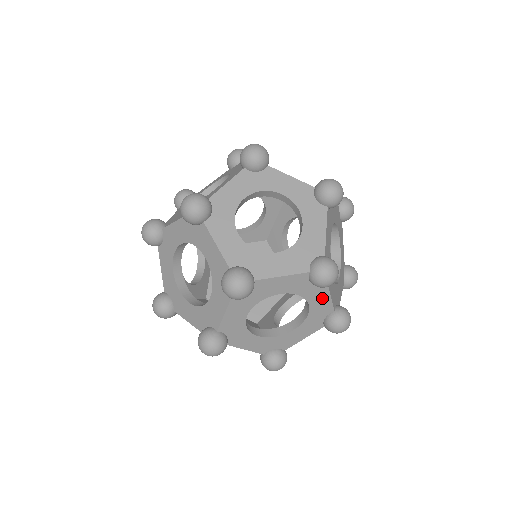
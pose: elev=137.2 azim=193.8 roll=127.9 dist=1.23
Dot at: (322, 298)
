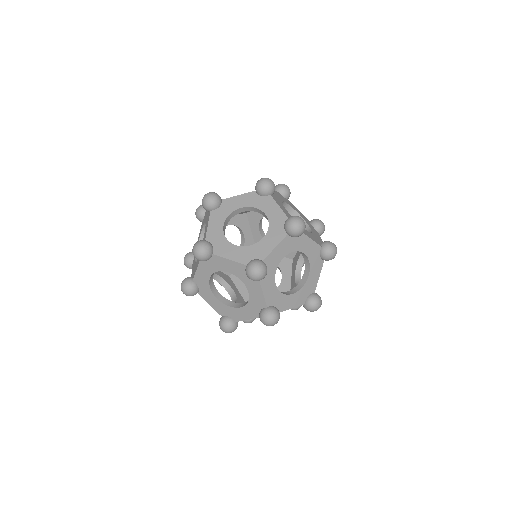
Dot at: (257, 291)
